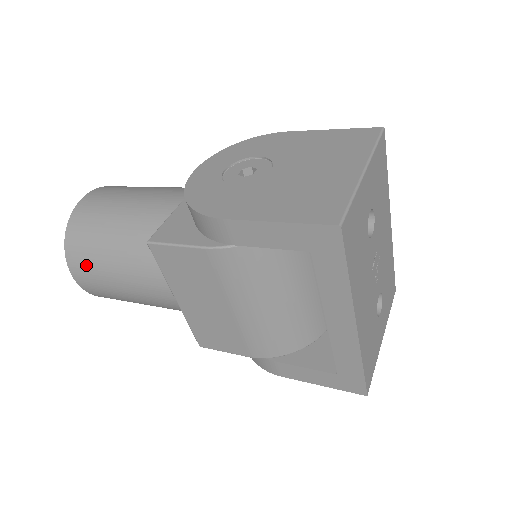
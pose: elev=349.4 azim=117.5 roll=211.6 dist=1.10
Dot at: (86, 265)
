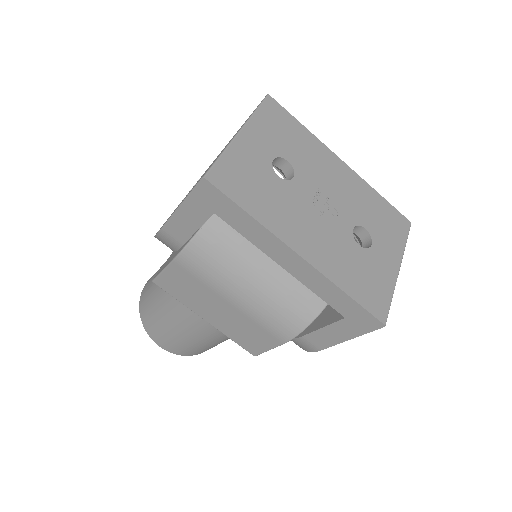
Dot at: (156, 330)
